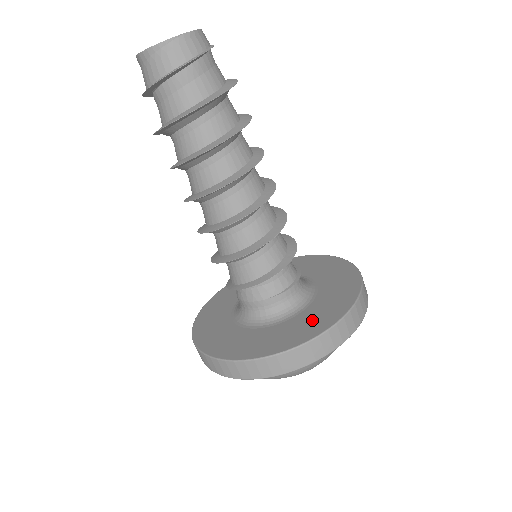
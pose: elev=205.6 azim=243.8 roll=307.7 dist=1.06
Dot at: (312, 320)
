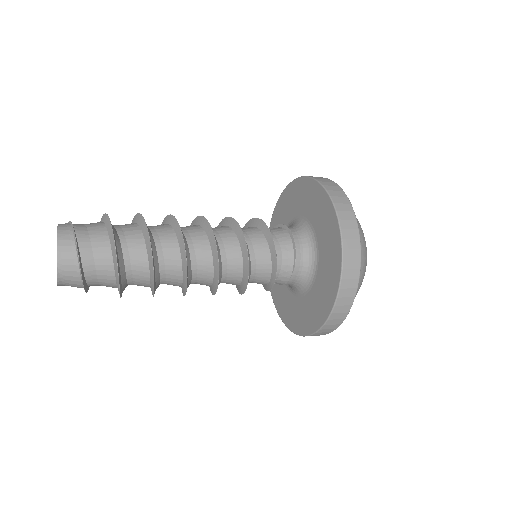
Dot at: (327, 279)
